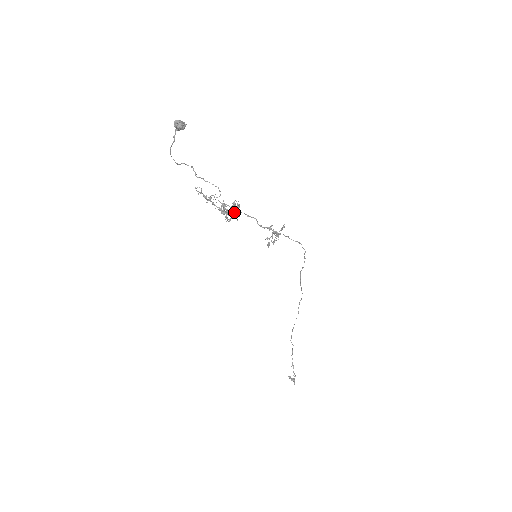
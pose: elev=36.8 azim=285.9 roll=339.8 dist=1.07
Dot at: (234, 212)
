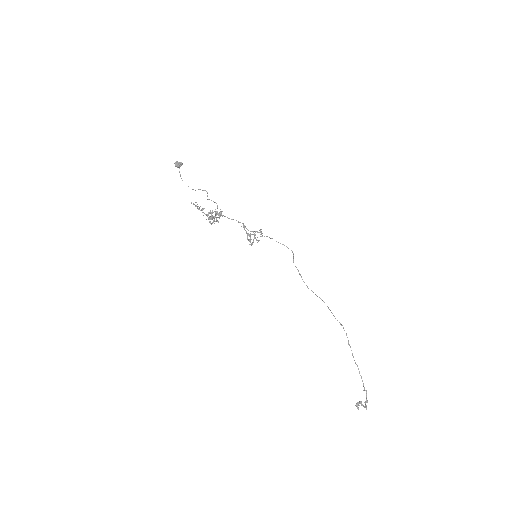
Dot at: (214, 217)
